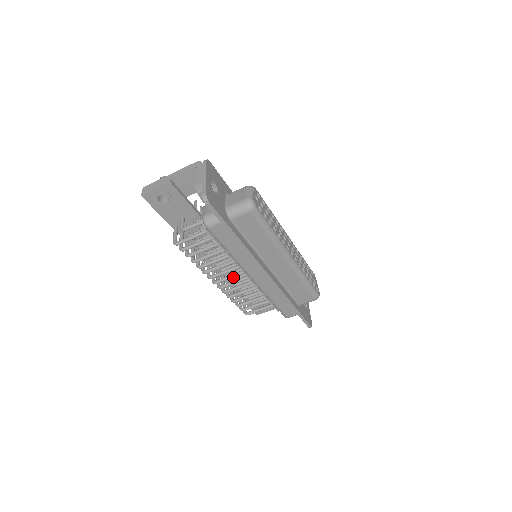
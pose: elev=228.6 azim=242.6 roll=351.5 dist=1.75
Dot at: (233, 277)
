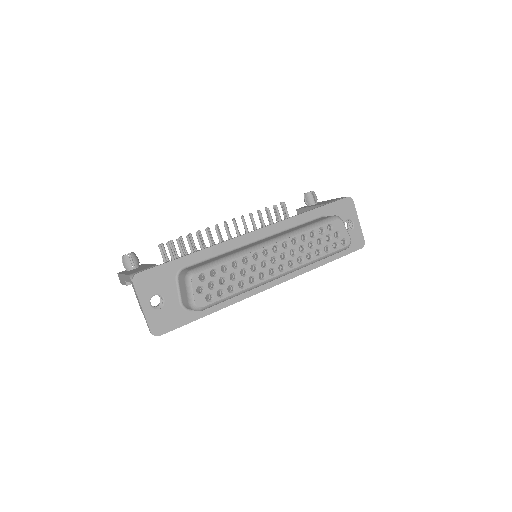
Dot at: occluded
